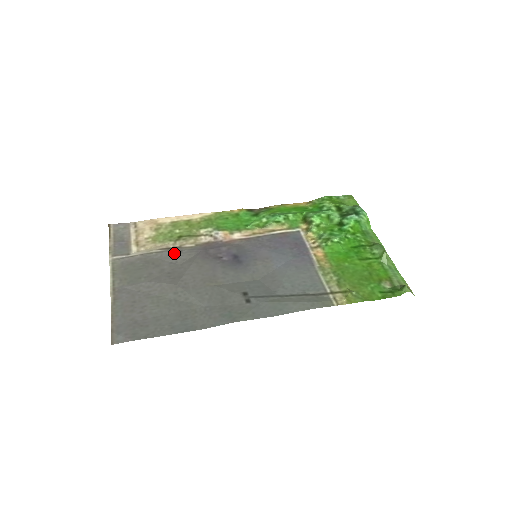
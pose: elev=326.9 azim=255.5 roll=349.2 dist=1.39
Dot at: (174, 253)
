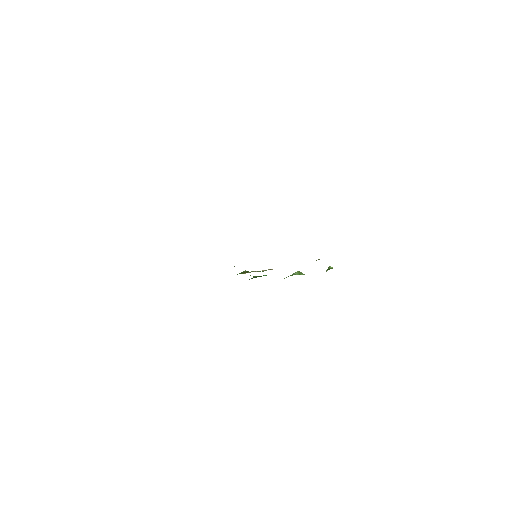
Dot at: occluded
